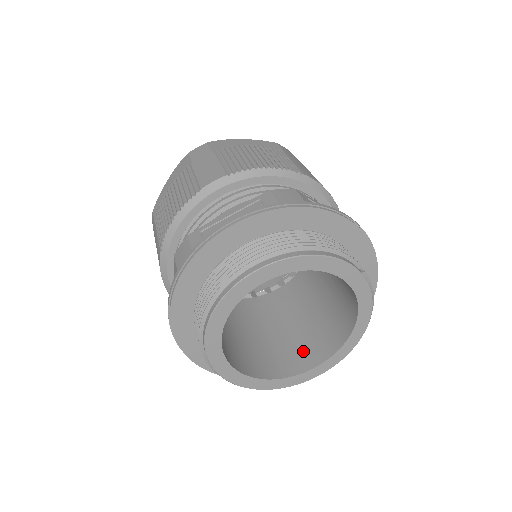
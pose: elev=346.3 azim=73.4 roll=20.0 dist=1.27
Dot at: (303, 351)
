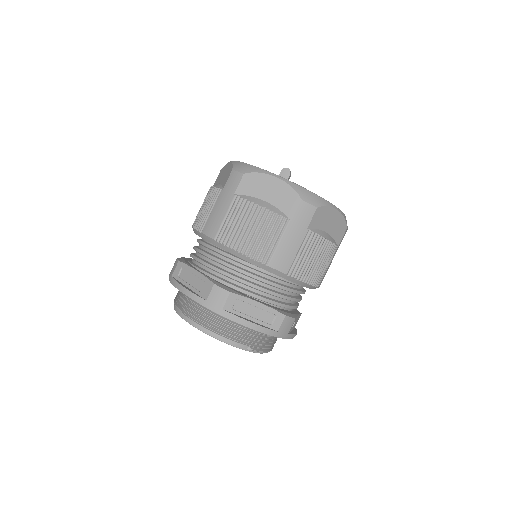
Dot at: occluded
